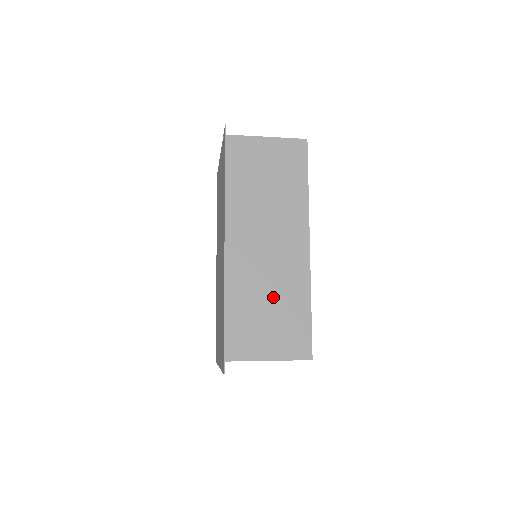
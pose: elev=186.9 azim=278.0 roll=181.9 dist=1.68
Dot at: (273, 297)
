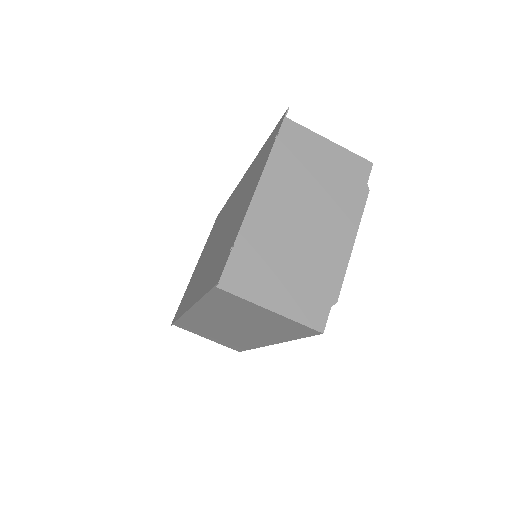
Dot at: occluded
